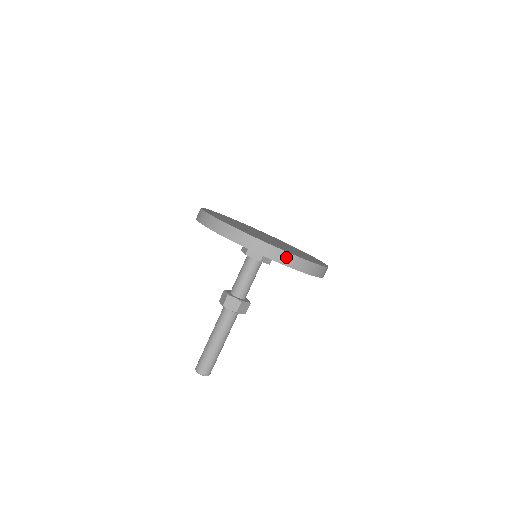
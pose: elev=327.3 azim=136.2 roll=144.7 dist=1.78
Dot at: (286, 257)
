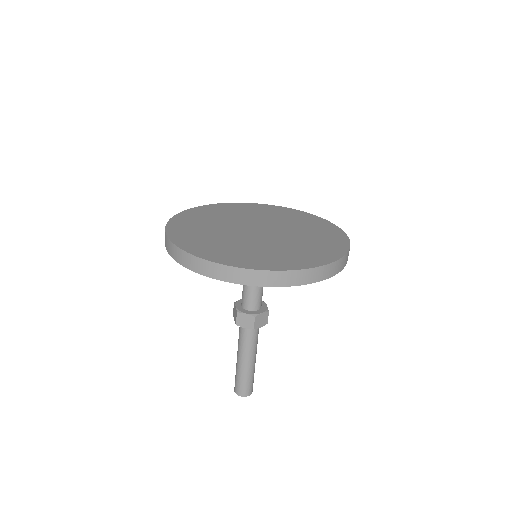
Dot at: (348, 255)
